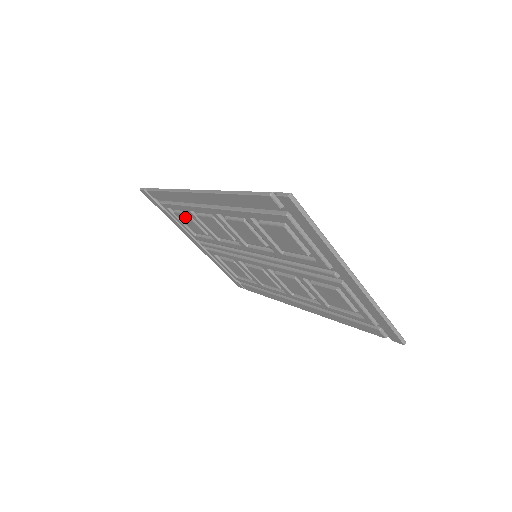
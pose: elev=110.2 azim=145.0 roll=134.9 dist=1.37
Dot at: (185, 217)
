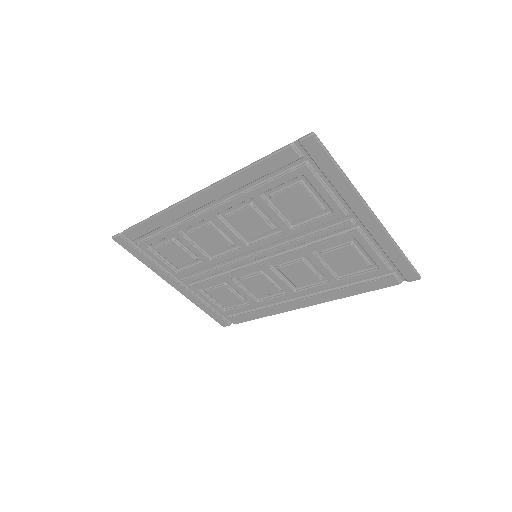
Dot at: (170, 247)
